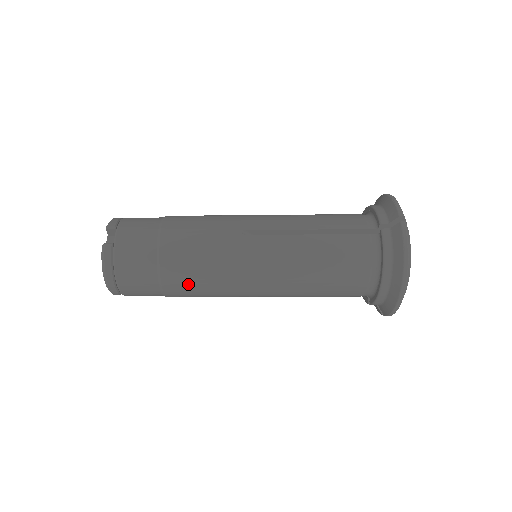
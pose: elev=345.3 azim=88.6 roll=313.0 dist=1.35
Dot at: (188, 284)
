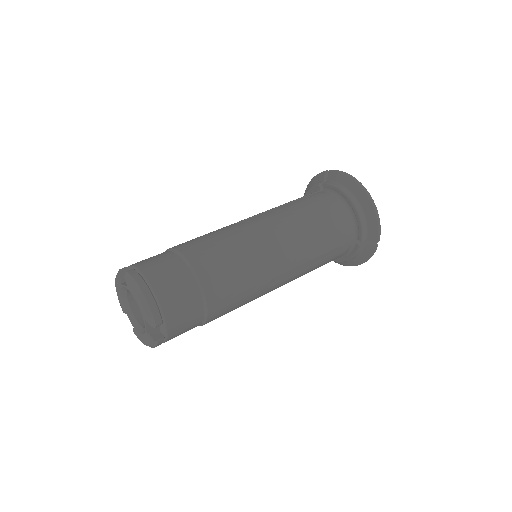
Dot at: occluded
